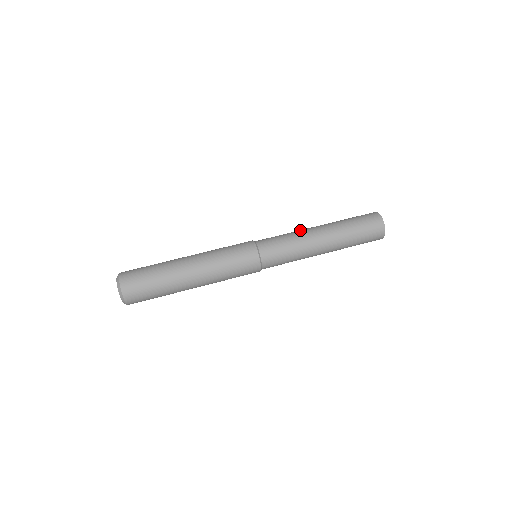
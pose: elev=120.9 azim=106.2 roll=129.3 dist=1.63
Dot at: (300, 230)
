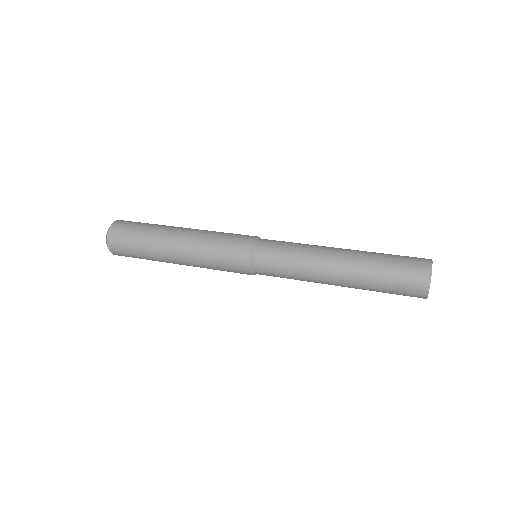
Dot at: occluded
